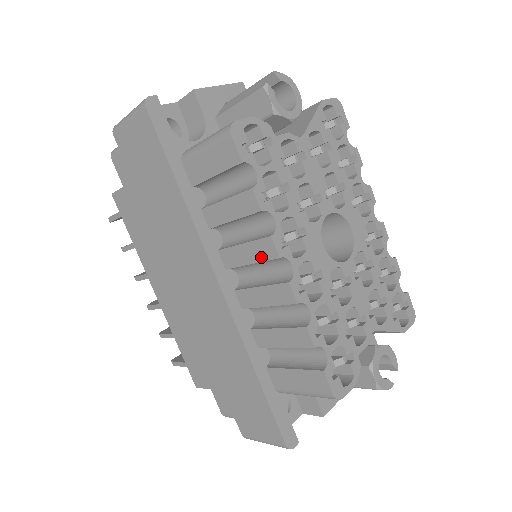
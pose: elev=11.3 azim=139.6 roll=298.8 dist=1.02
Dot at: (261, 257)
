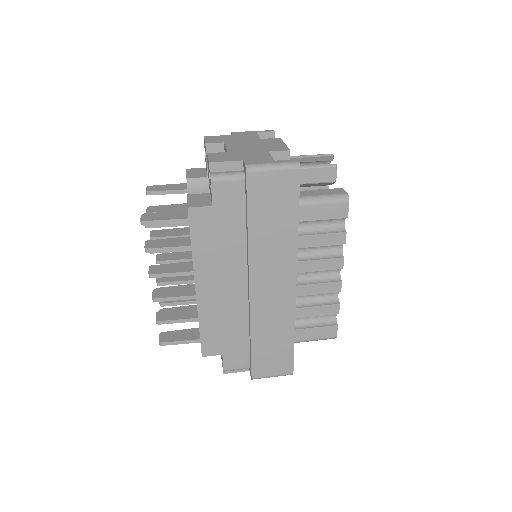
Dot at: (330, 268)
